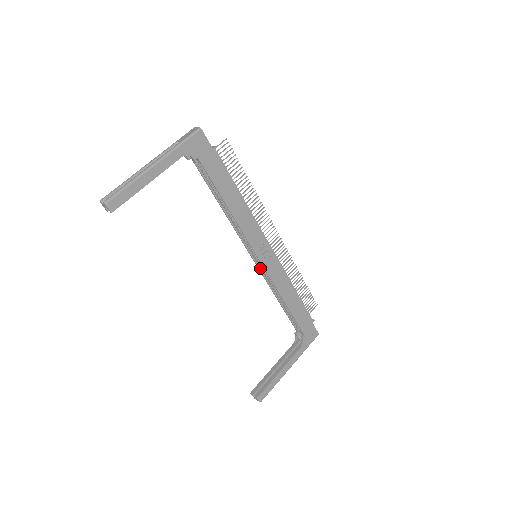
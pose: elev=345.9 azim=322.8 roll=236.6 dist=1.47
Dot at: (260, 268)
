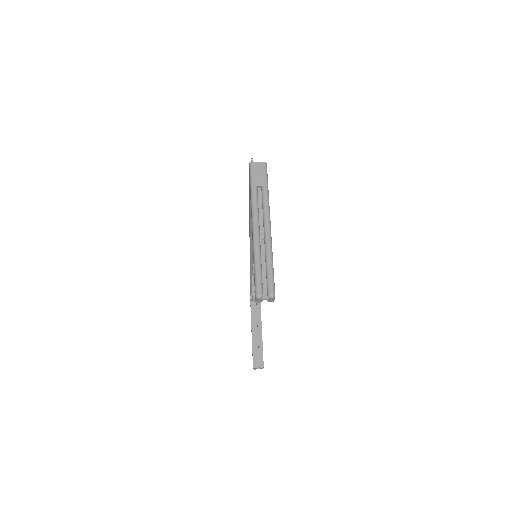
Dot at: (251, 264)
